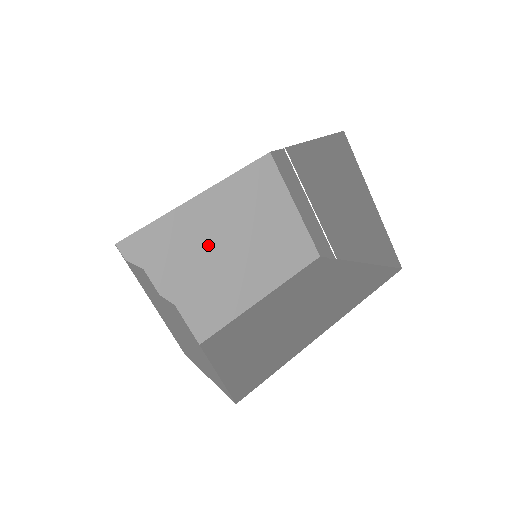
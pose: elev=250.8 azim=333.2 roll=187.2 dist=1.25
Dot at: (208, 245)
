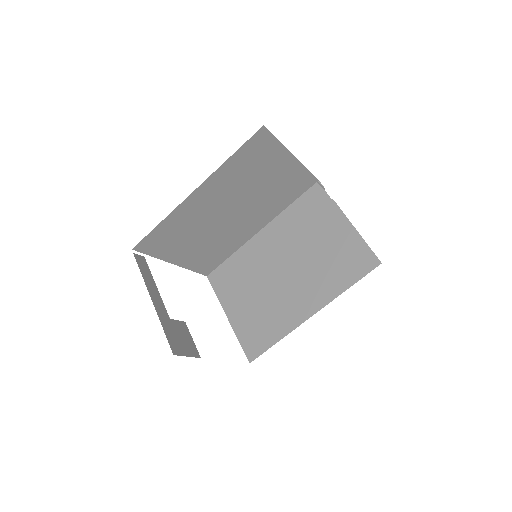
Dot at: (211, 217)
